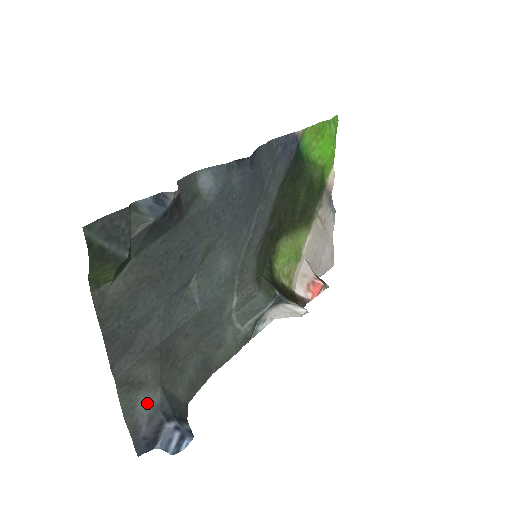
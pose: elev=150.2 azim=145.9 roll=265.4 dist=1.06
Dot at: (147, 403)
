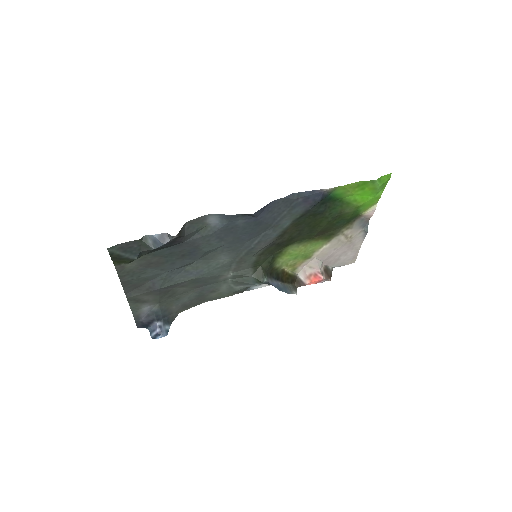
Dot at: (148, 309)
